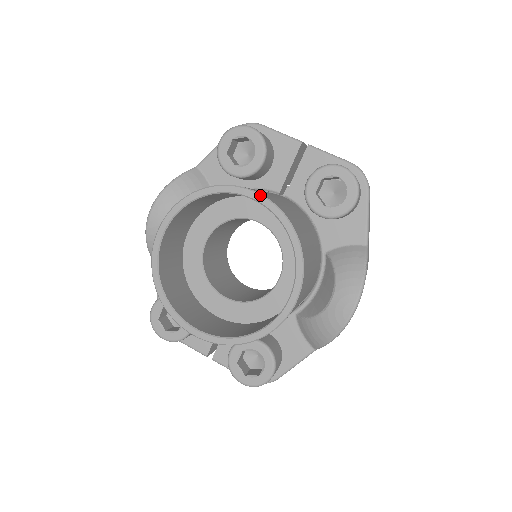
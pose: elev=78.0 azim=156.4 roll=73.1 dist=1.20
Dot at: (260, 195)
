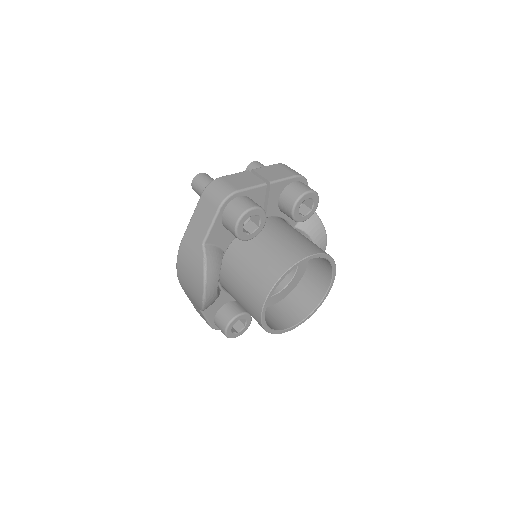
Dot at: (312, 256)
